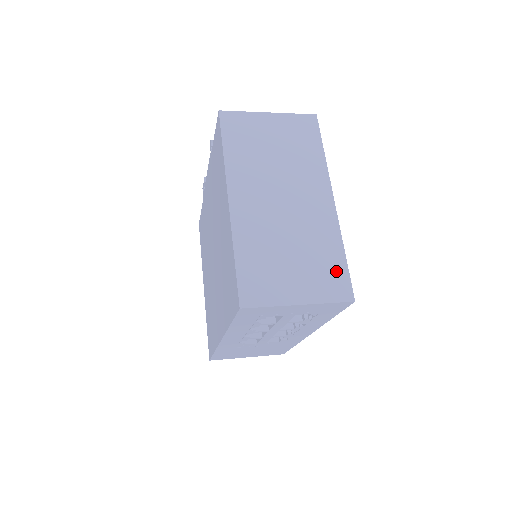
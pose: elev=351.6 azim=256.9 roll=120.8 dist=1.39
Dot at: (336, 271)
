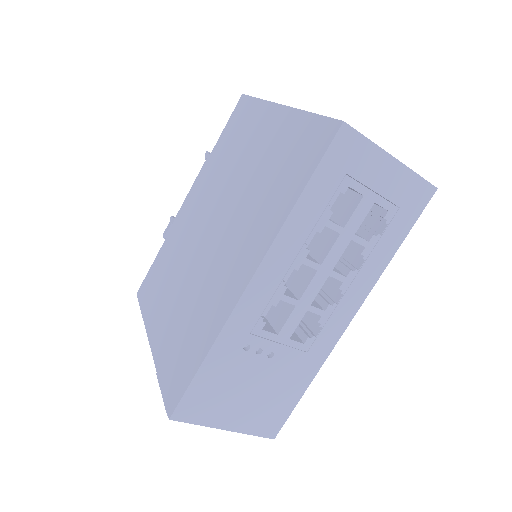
Dot at: occluded
